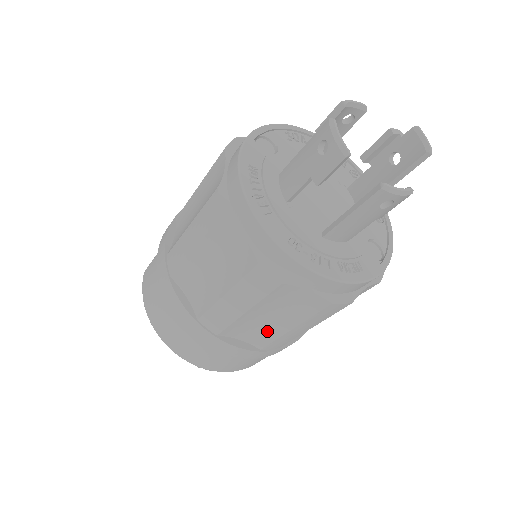
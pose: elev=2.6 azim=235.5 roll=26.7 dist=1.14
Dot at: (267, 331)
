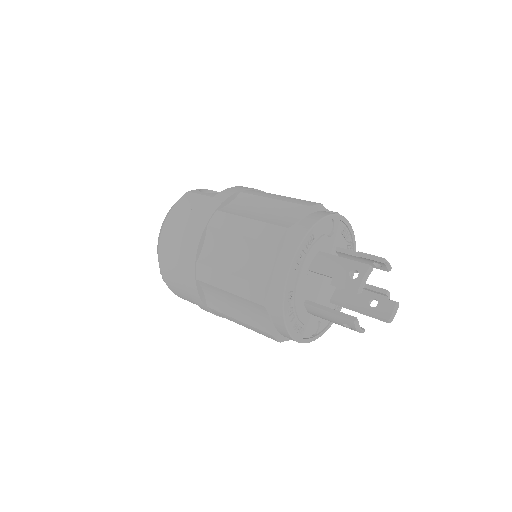
Dot at: (224, 306)
